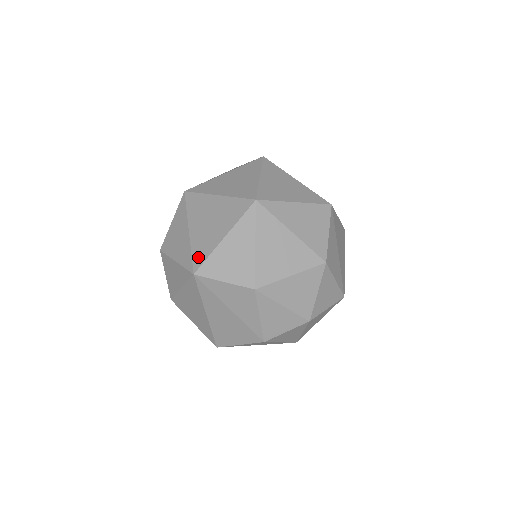
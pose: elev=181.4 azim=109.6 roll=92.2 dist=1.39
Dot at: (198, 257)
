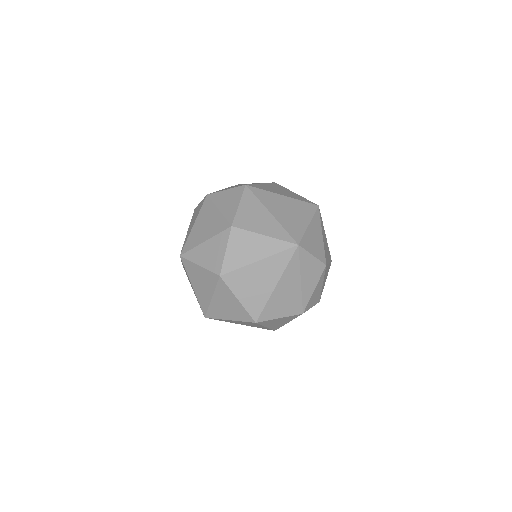
Dot at: (295, 234)
